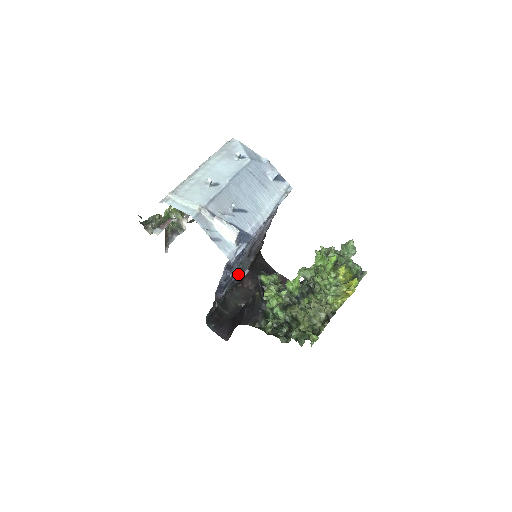
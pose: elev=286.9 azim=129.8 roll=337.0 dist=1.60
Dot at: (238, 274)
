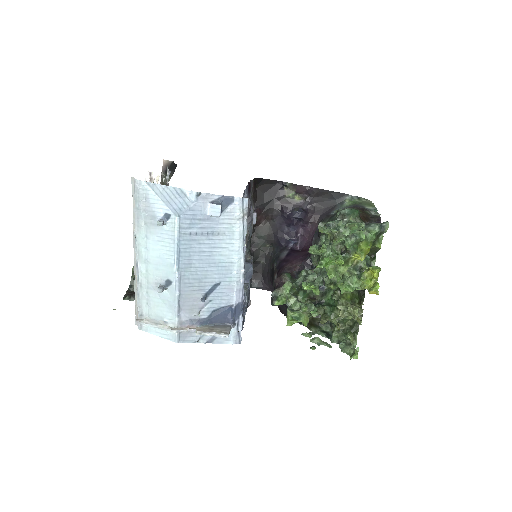
Dot at: (250, 272)
